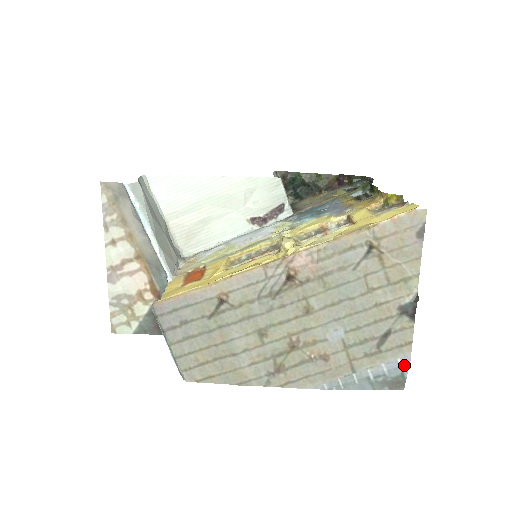
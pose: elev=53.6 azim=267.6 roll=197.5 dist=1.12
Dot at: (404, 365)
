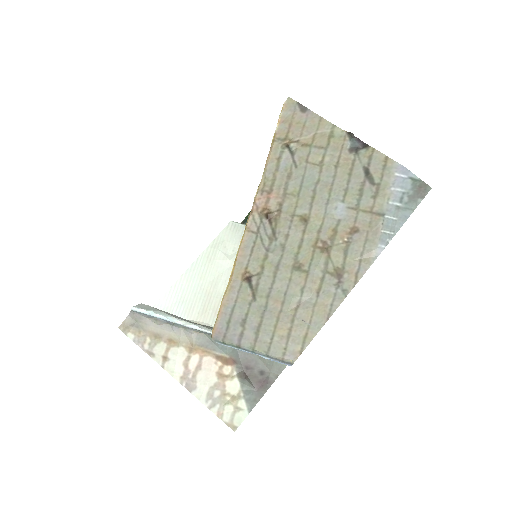
Dot at: (404, 173)
